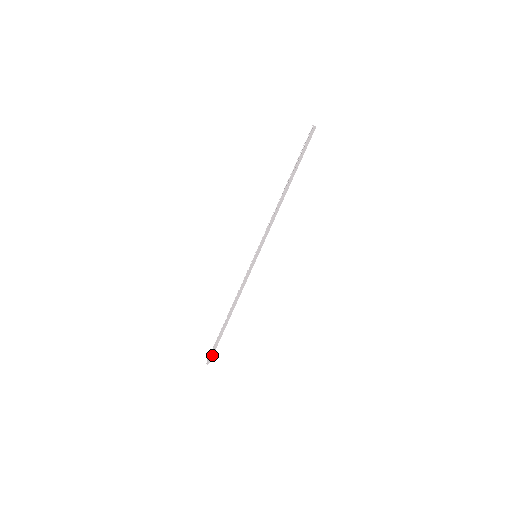
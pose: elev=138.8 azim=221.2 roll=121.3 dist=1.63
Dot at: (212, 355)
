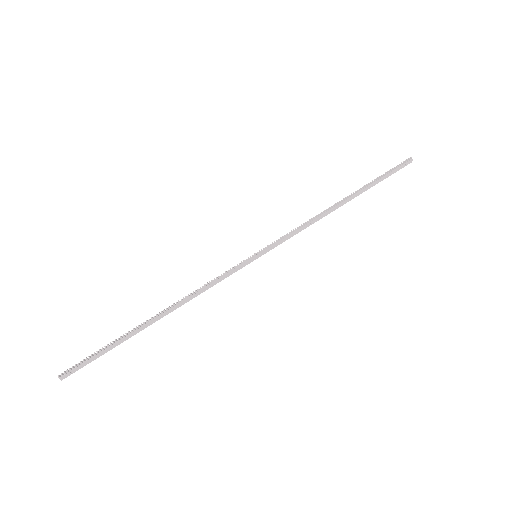
Dot at: (80, 367)
